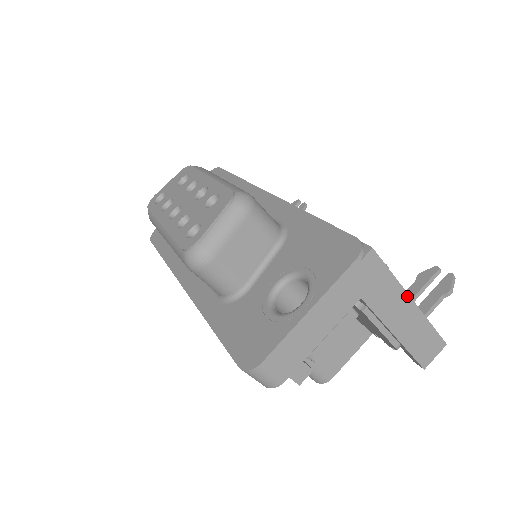
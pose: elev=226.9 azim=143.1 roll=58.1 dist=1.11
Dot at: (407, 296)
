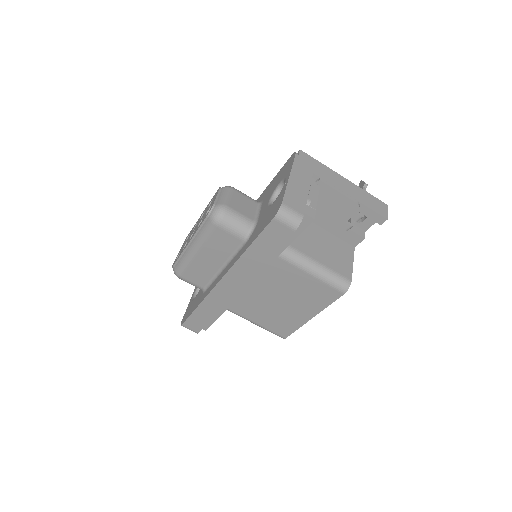
Dot at: (339, 175)
